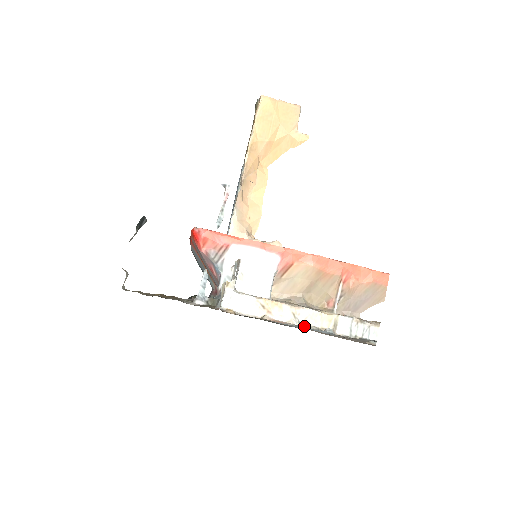
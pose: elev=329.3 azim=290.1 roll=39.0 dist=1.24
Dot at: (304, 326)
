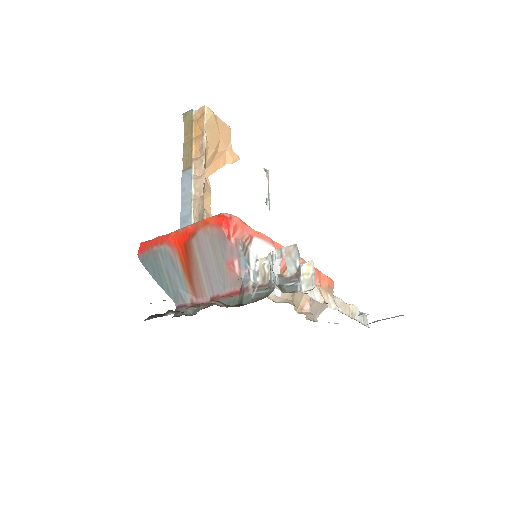
Dot at: occluded
